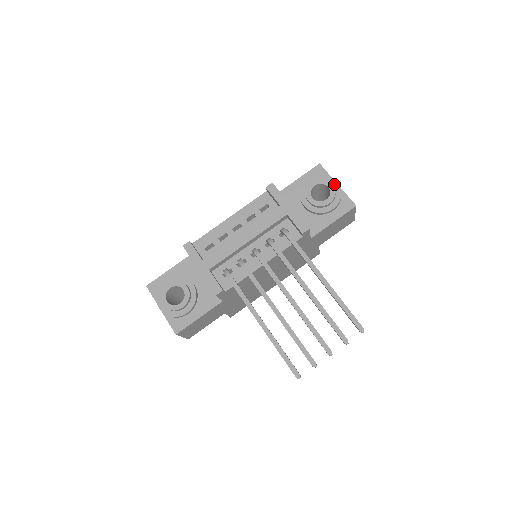
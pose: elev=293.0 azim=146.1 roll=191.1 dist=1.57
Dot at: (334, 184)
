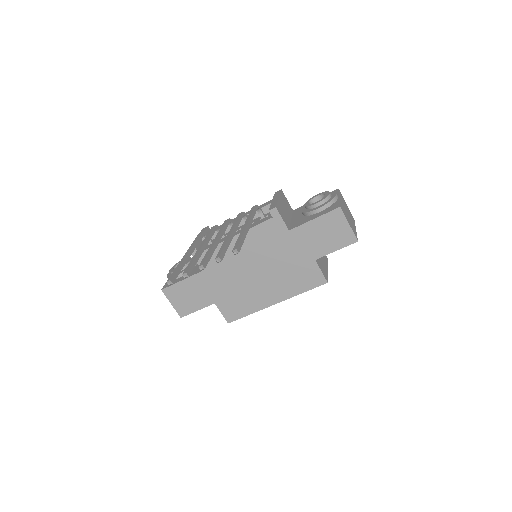
Dot at: (334, 194)
